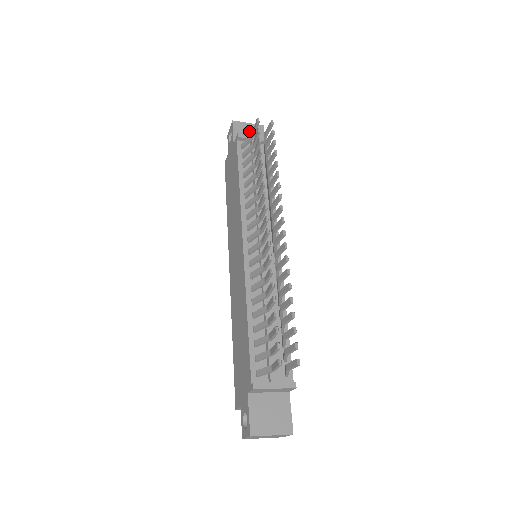
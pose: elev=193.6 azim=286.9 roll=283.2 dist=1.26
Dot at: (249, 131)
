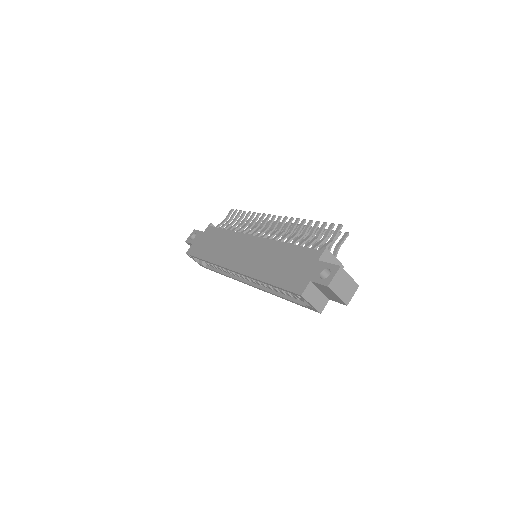
Dot at: occluded
